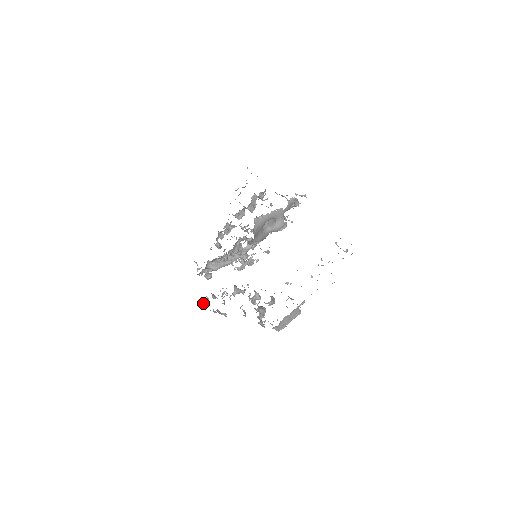
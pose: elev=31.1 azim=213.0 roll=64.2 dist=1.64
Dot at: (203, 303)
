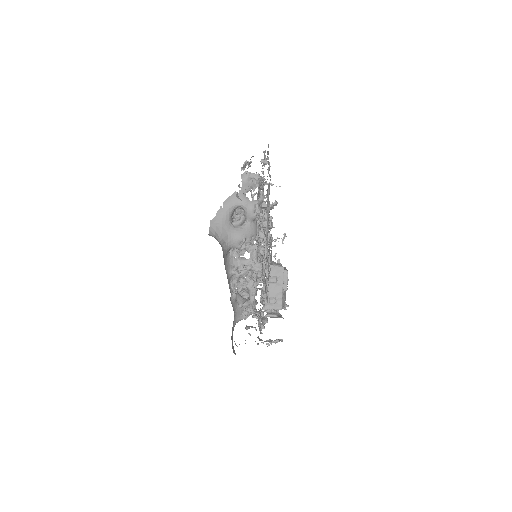
Dot at: occluded
